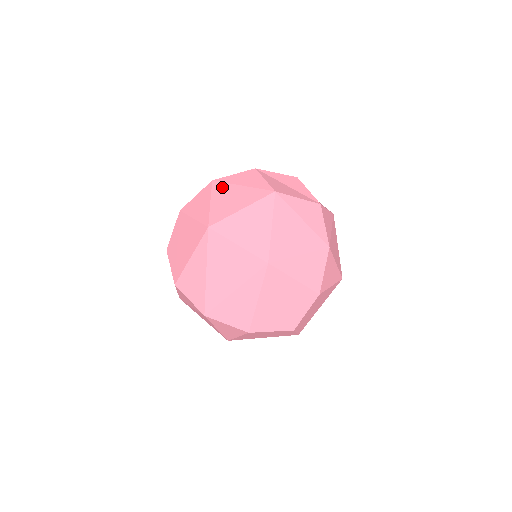
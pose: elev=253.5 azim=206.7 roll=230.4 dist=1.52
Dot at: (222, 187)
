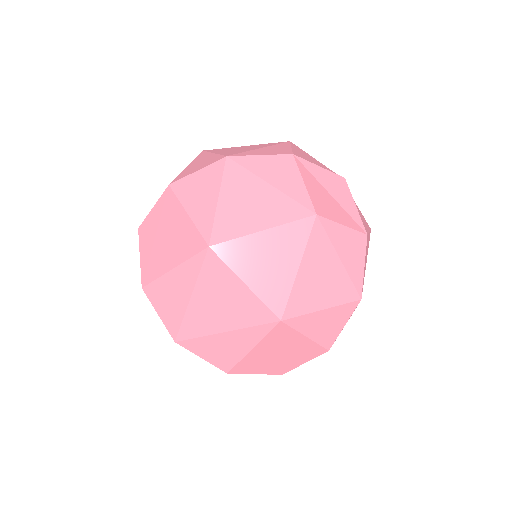
Dot at: (240, 176)
